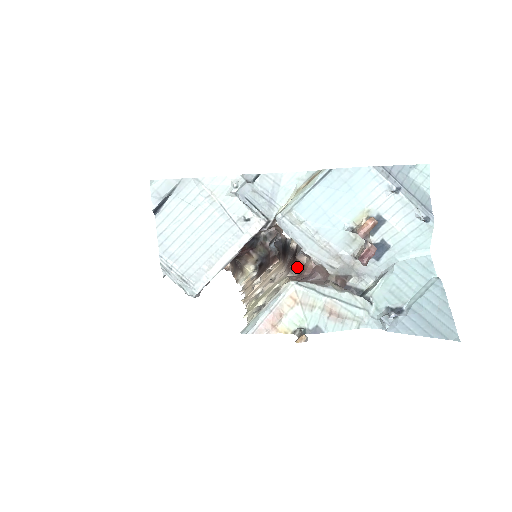
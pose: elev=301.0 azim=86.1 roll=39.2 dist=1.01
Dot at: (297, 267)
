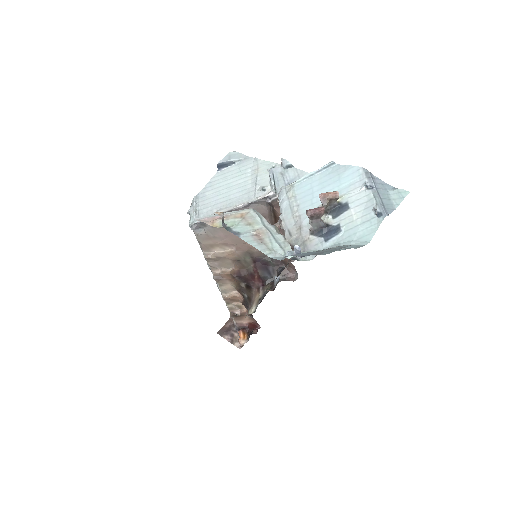
Dot at: occluded
